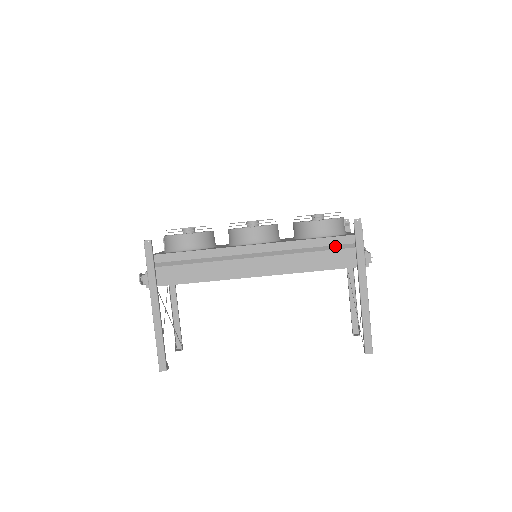
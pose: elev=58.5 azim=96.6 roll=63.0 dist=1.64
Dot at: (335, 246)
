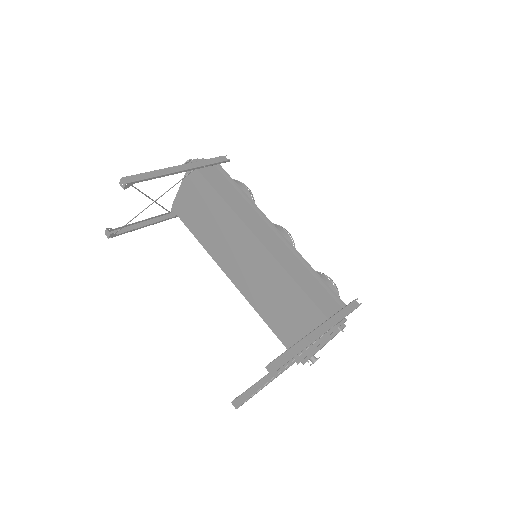
Dot at: (326, 296)
